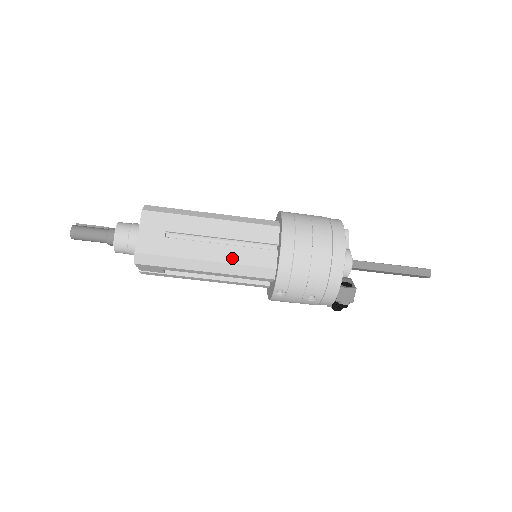
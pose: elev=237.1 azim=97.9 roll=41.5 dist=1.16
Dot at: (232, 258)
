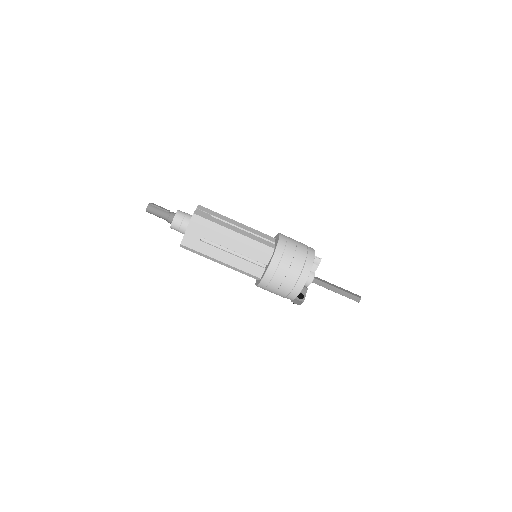
Dot at: (236, 265)
